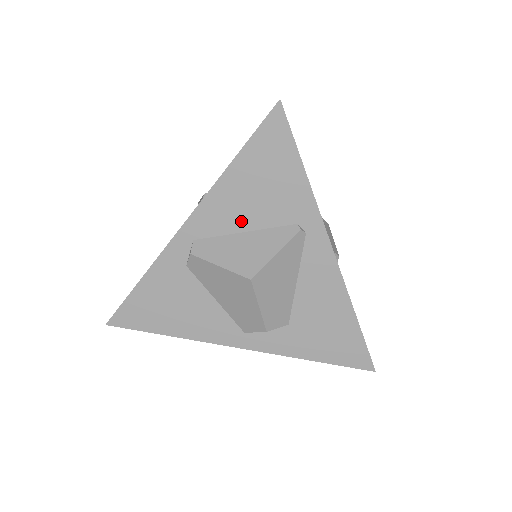
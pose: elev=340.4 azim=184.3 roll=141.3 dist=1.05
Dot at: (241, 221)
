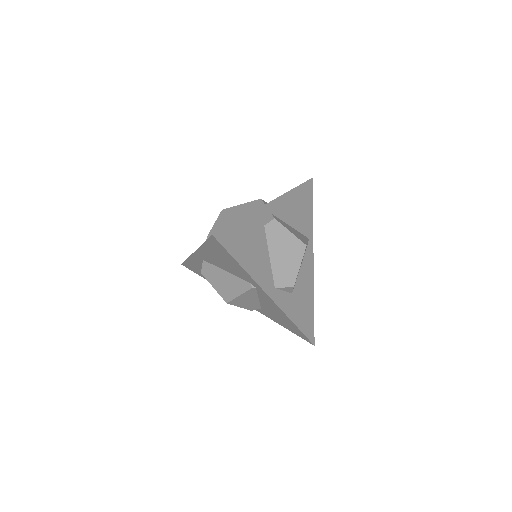
Dot at: (290, 219)
